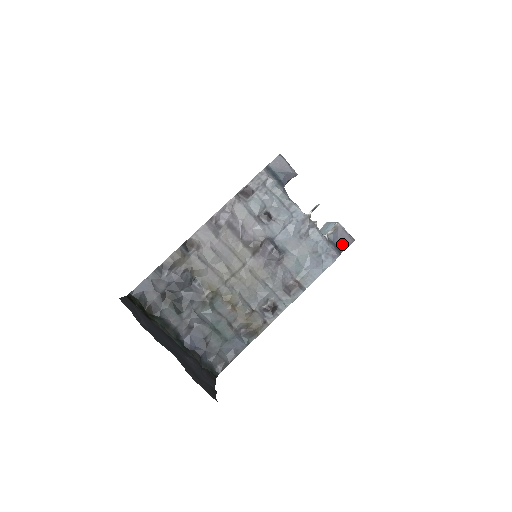
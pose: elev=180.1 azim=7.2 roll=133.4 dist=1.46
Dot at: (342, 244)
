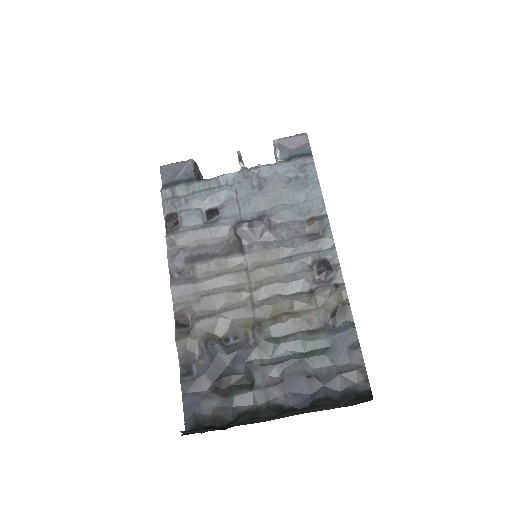
Dot at: (301, 148)
